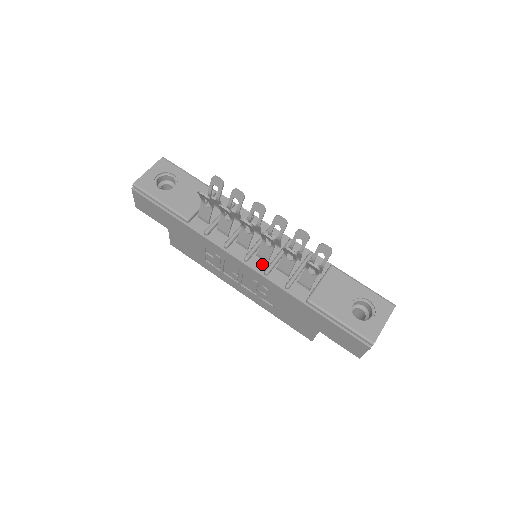
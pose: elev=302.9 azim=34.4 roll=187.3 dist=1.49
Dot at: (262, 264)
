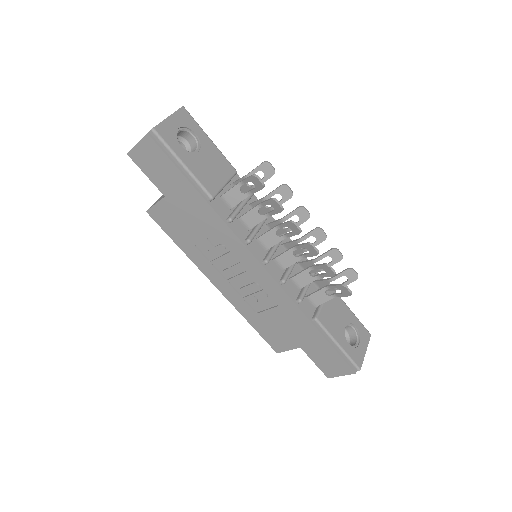
Dot at: (278, 271)
